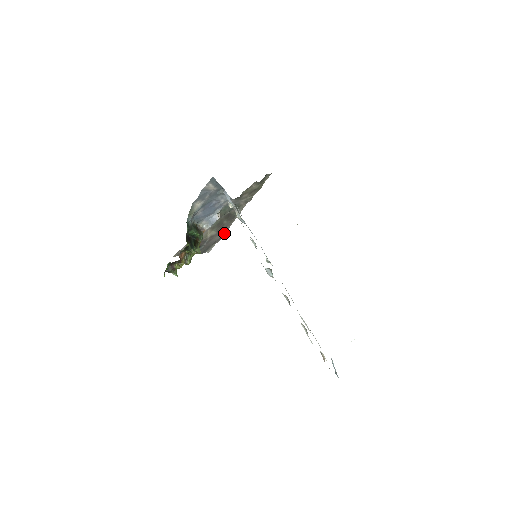
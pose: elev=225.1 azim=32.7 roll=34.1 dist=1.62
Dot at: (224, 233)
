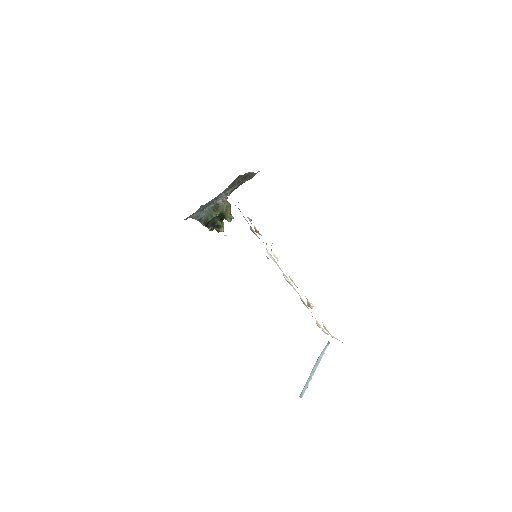
Dot at: (254, 174)
